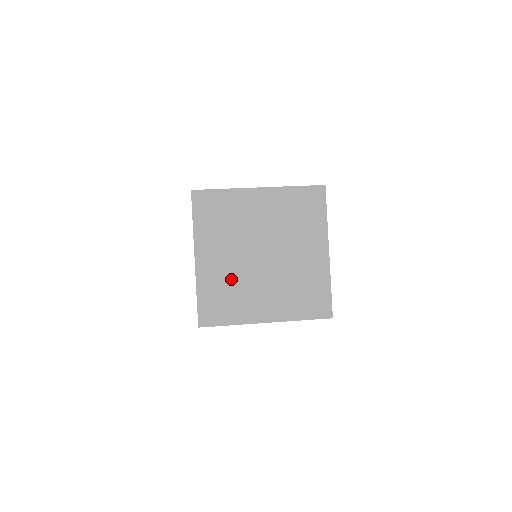
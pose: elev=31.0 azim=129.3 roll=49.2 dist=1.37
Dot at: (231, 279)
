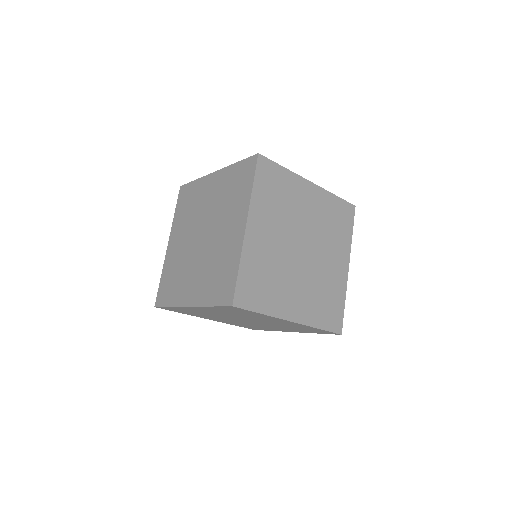
Dot at: occluded
